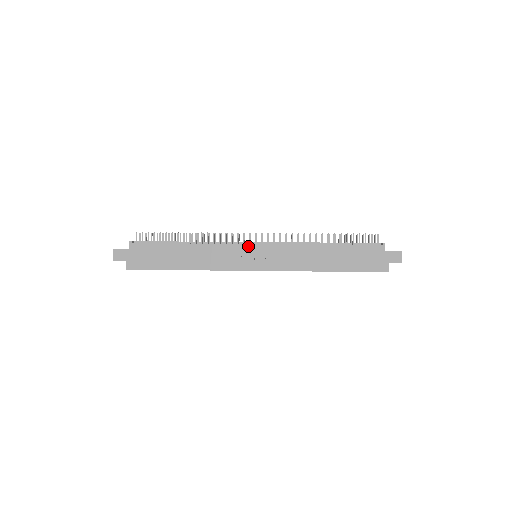
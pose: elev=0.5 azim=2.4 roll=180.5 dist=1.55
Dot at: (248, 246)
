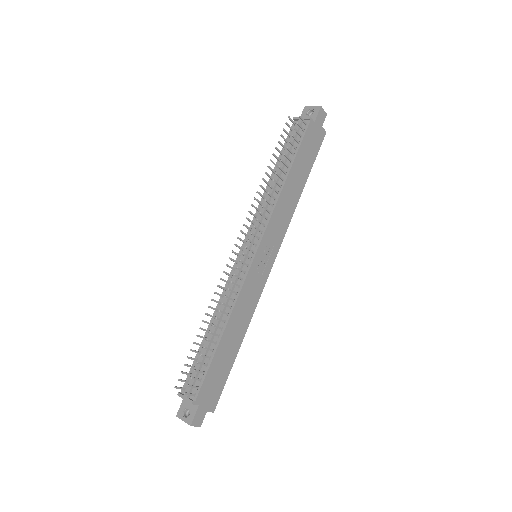
Dot at: (254, 262)
